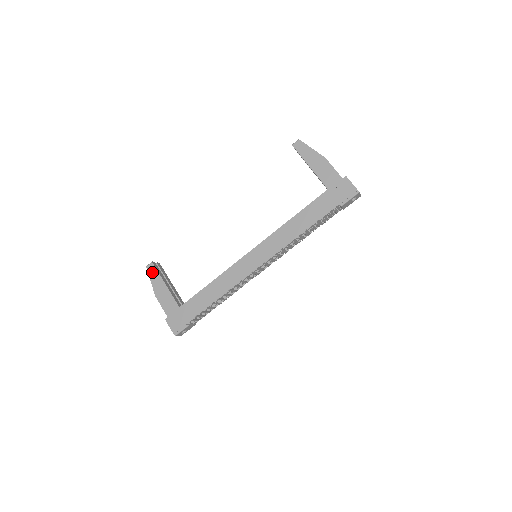
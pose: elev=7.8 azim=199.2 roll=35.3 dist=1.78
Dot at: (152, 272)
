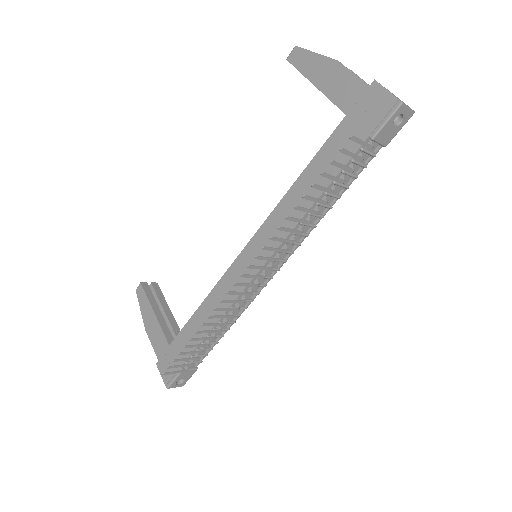
Dot at: (141, 297)
